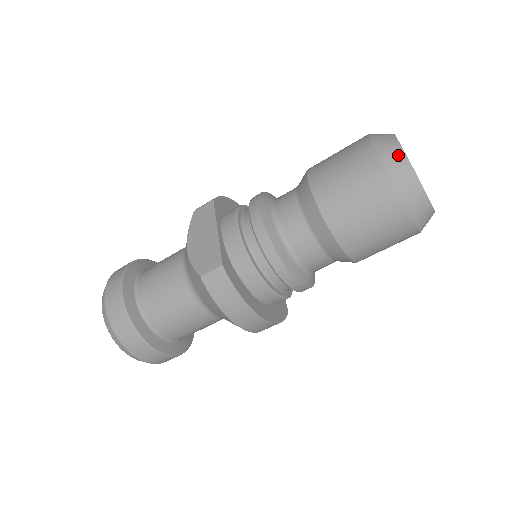
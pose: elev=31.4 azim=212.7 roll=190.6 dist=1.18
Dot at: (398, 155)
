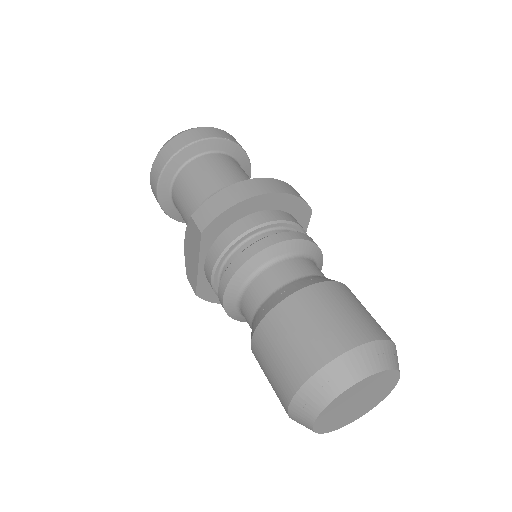
Dot at: (305, 423)
